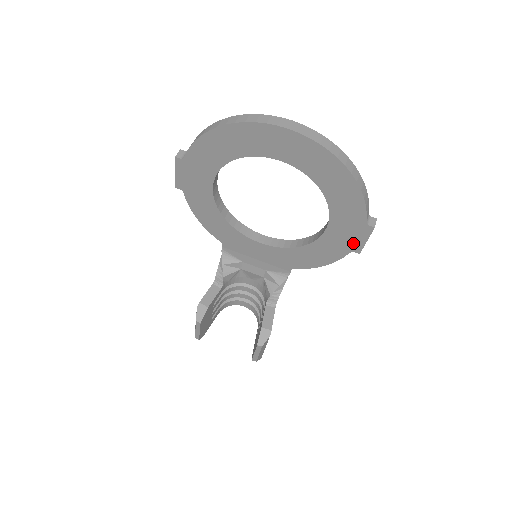
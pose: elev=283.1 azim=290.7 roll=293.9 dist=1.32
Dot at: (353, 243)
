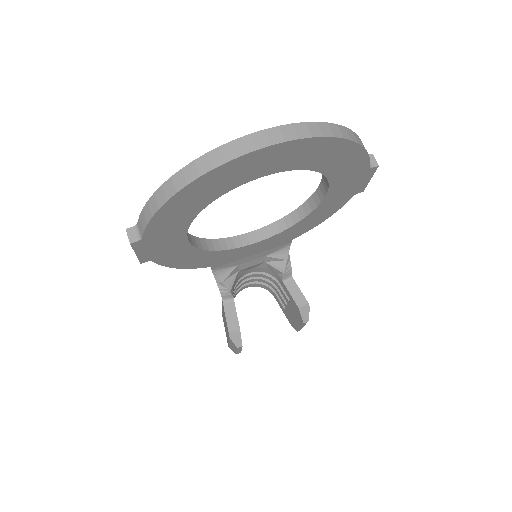
Dot at: (356, 188)
